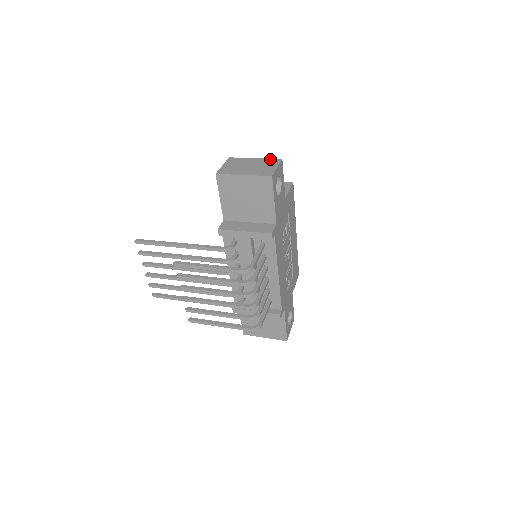
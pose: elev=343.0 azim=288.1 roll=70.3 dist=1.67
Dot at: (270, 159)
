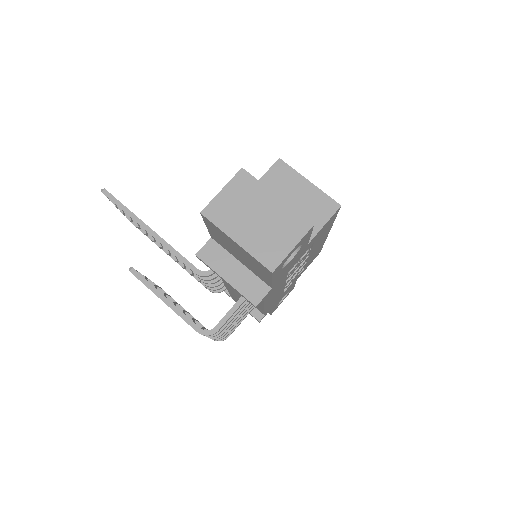
Dot at: (296, 215)
